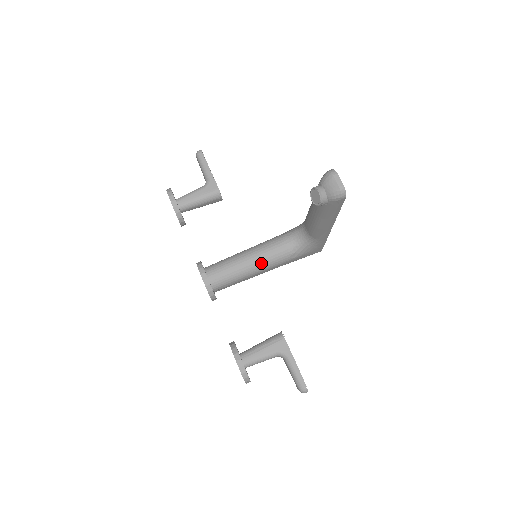
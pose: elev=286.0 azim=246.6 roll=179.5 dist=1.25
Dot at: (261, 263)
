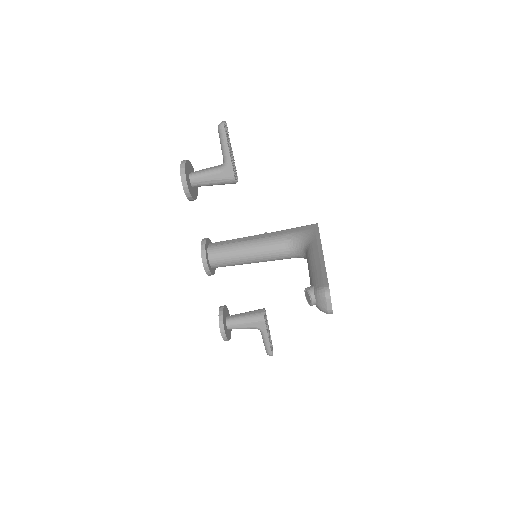
Dot at: (260, 260)
